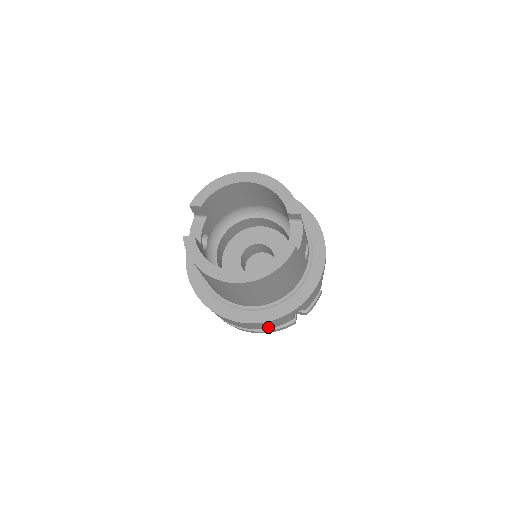
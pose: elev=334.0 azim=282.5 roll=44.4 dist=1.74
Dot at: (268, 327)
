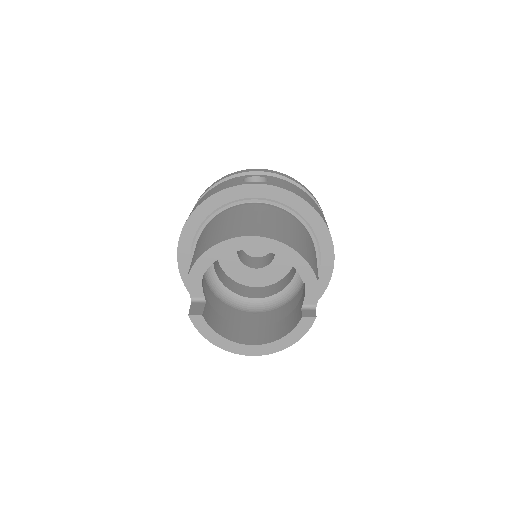
Dot at: occluded
